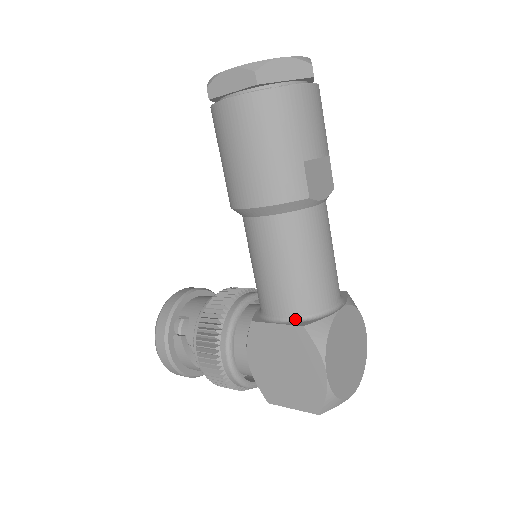
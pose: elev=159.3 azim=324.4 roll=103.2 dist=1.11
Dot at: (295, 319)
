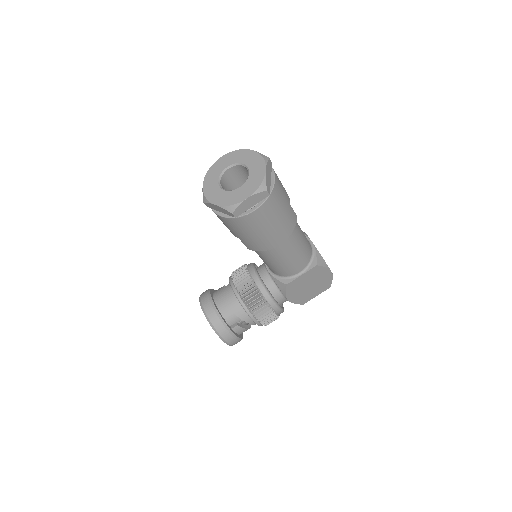
Dot at: (307, 266)
